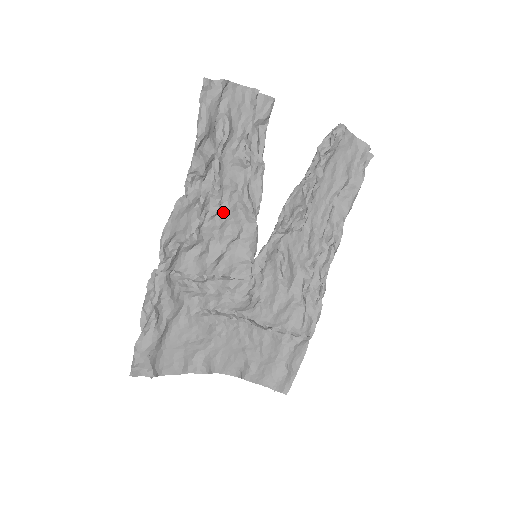
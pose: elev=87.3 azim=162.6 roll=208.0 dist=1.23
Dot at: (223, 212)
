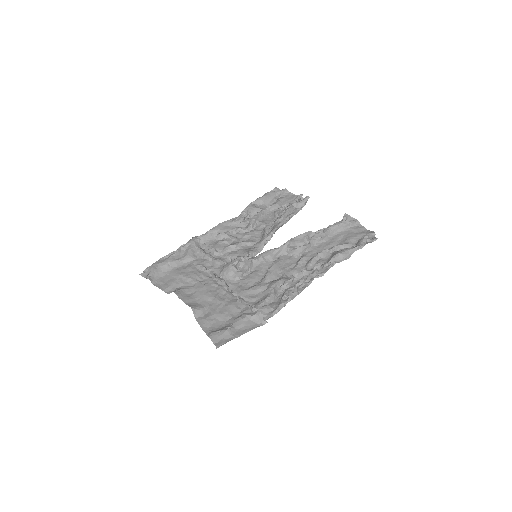
Dot at: (251, 232)
